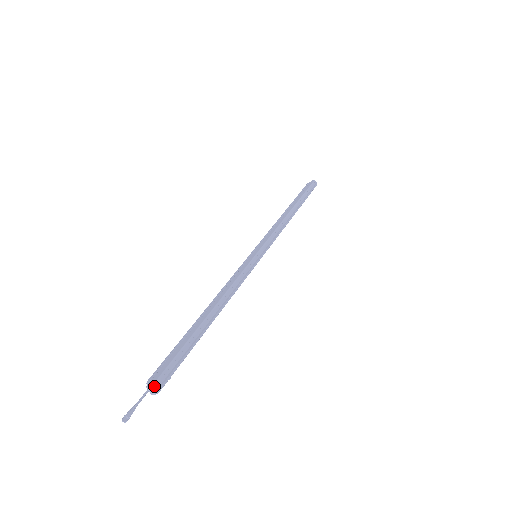
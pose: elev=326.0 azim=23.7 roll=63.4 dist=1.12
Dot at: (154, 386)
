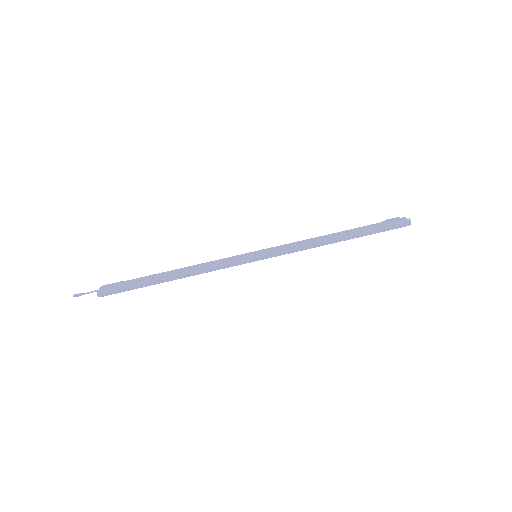
Dot at: (99, 295)
